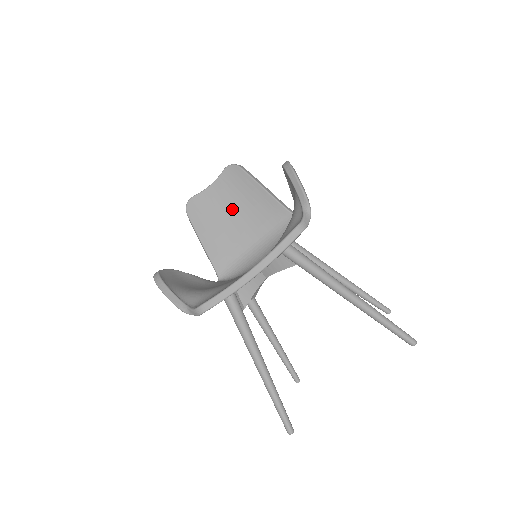
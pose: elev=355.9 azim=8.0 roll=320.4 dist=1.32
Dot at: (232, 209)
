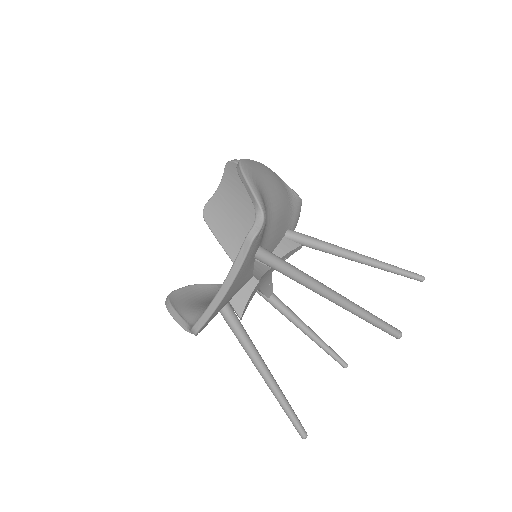
Dot at: (241, 206)
